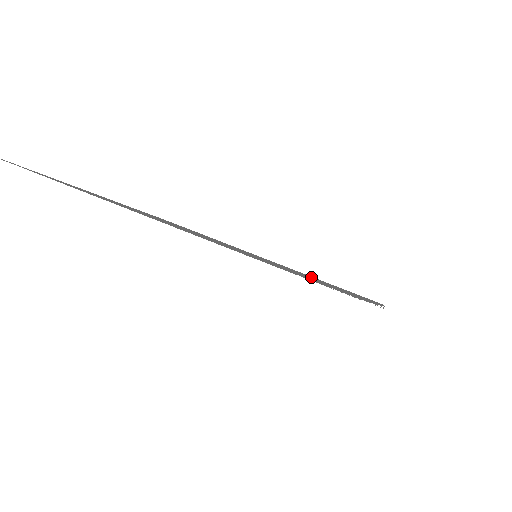
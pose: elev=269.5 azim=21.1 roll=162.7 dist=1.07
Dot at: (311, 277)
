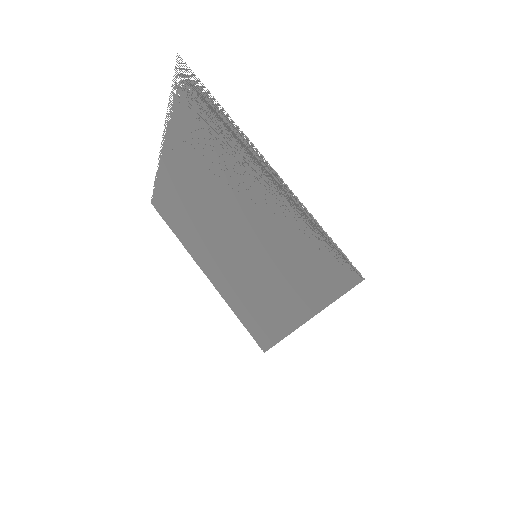
Dot at: (273, 234)
